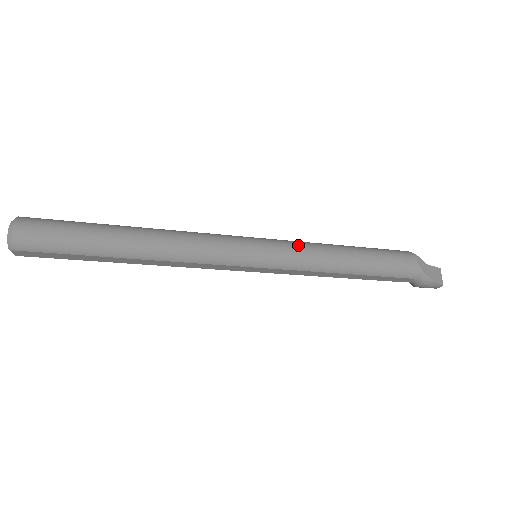
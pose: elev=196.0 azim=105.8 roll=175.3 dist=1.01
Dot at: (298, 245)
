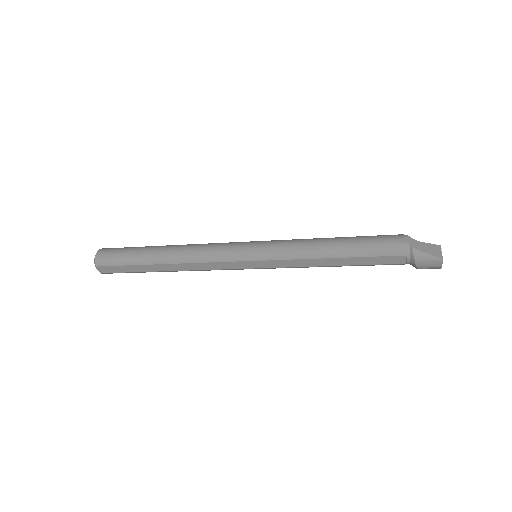
Dot at: (286, 240)
